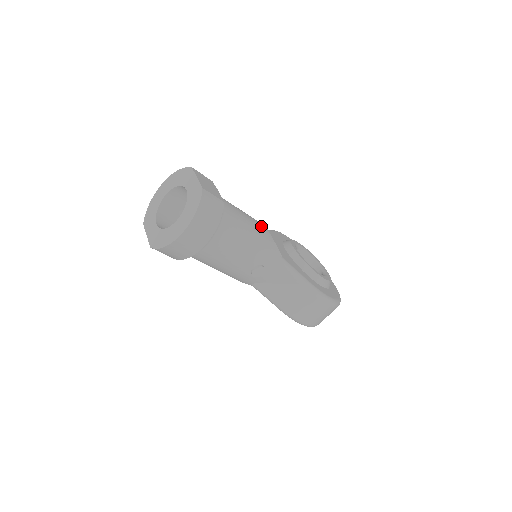
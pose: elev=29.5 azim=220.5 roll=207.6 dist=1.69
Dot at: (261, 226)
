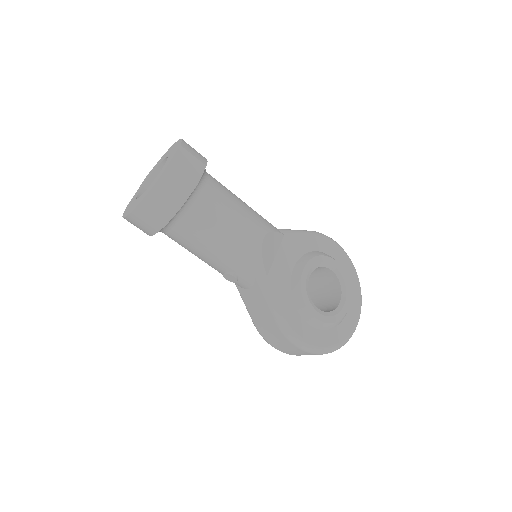
Dot at: (253, 233)
